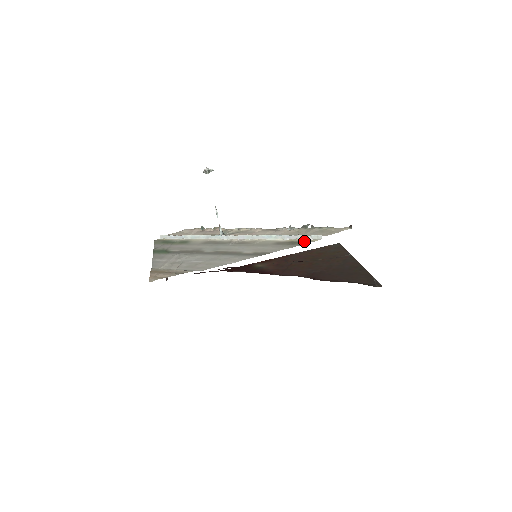
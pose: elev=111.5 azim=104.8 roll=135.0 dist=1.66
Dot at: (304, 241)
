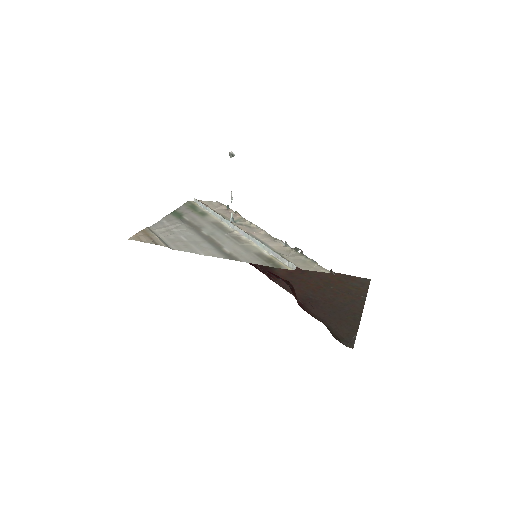
Dot at: (280, 264)
